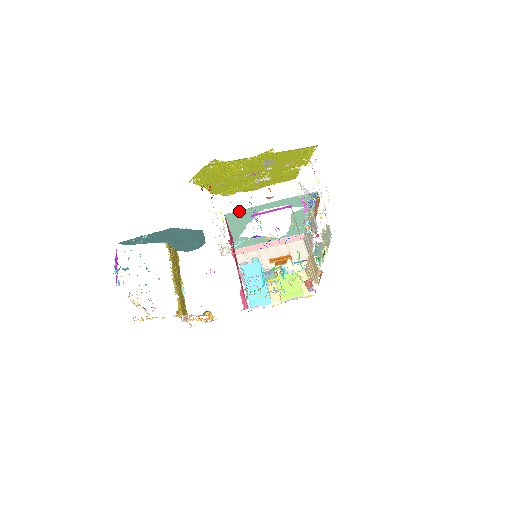
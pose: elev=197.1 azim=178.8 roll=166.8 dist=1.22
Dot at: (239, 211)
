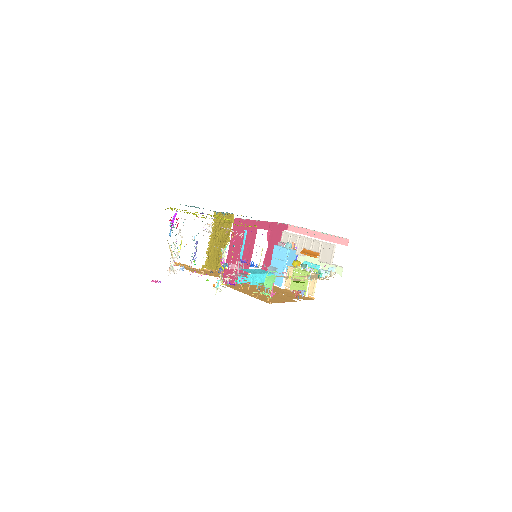
Dot at: occluded
